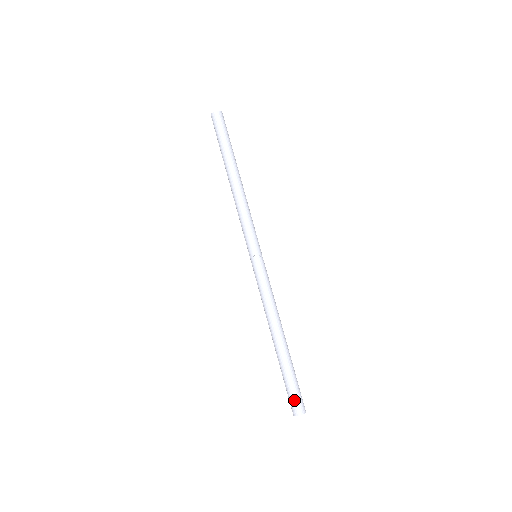
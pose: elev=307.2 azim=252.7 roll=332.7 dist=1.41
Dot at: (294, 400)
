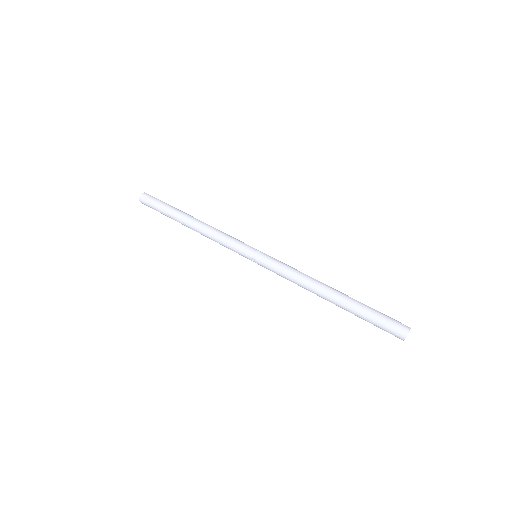
Dot at: (388, 330)
